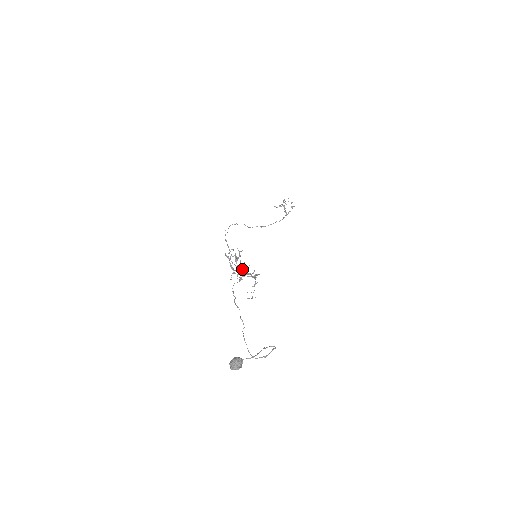
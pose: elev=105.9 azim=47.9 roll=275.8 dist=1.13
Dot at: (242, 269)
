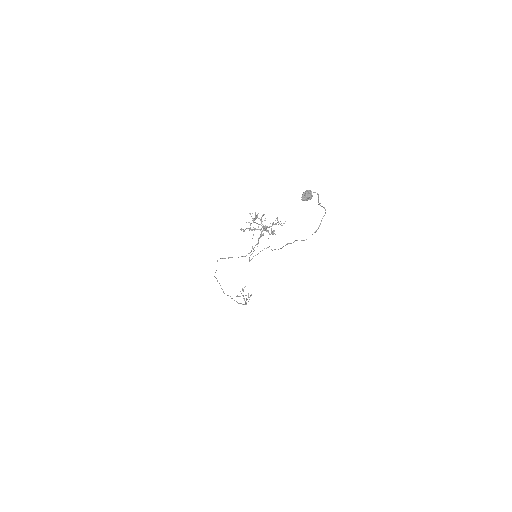
Dot at: occluded
